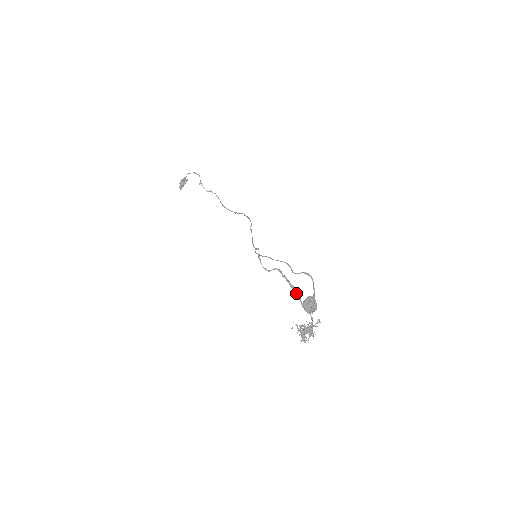
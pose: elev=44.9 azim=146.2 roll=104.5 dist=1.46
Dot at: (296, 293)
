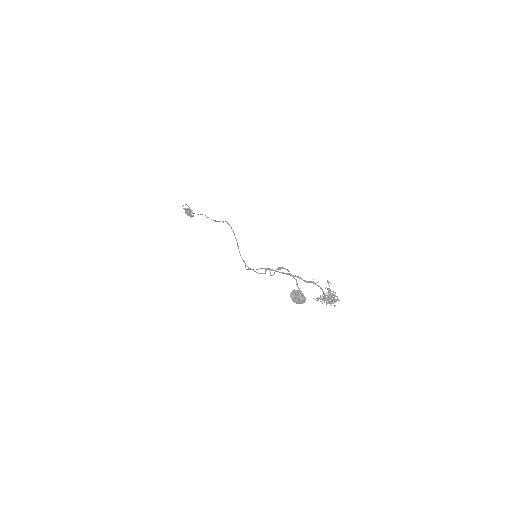
Dot at: (295, 276)
